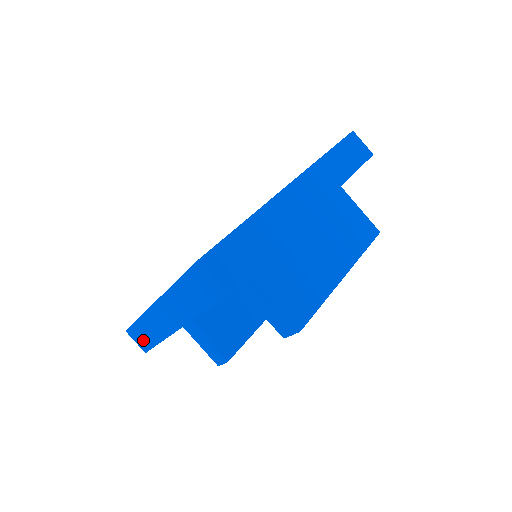
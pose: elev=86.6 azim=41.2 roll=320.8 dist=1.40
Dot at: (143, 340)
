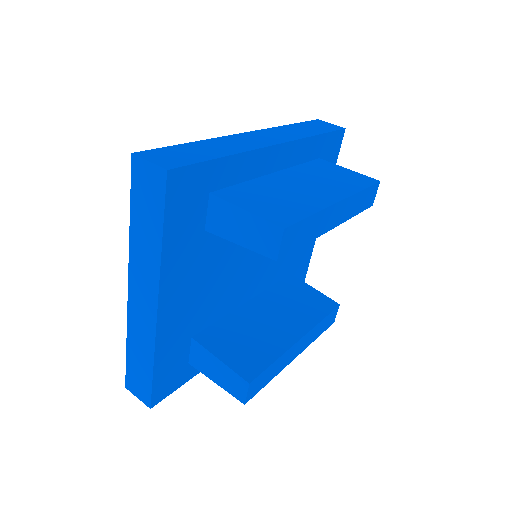
Dot at: (141, 382)
